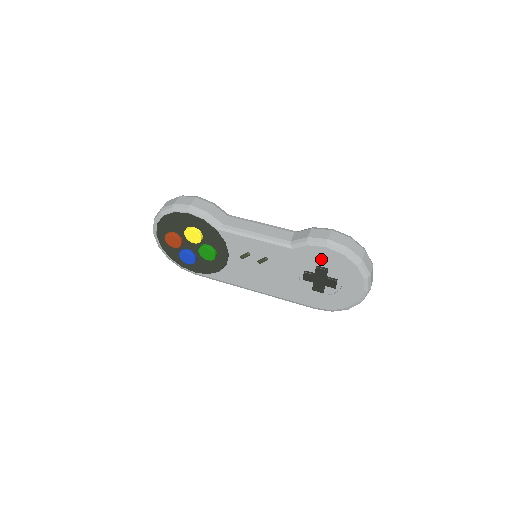
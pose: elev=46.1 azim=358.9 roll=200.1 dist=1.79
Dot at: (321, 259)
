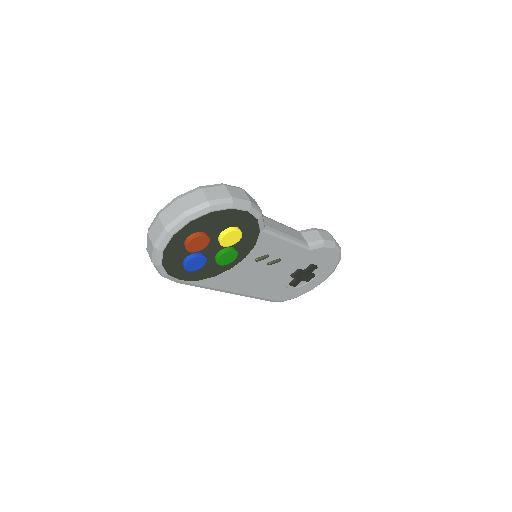
Dot at: (321, 258)
